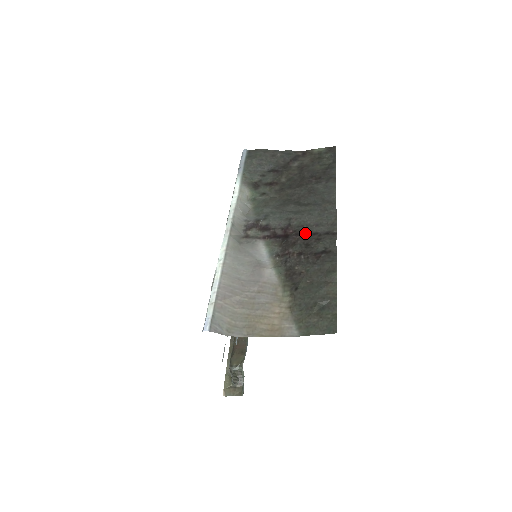
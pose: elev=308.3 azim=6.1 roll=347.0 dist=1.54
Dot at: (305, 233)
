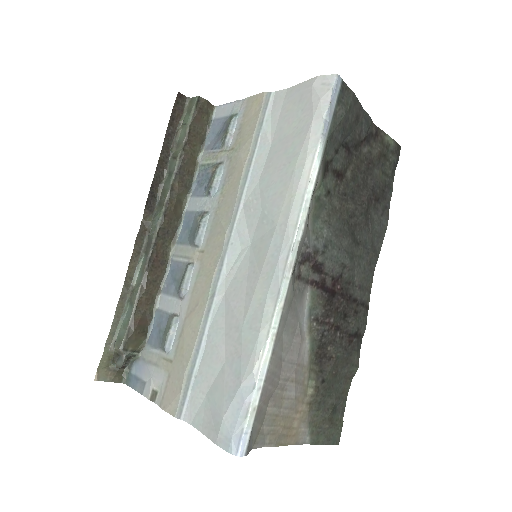
Dot at: (349, 296)
